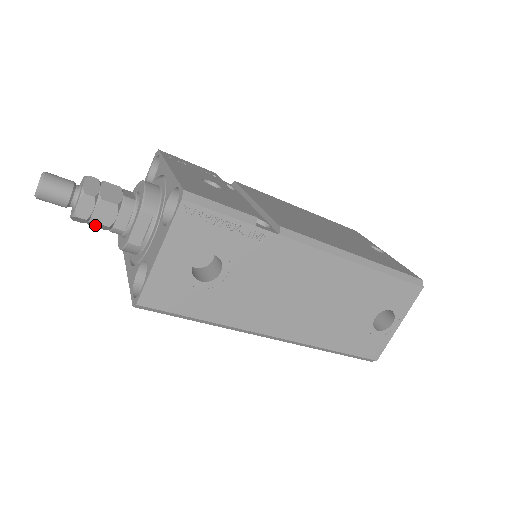
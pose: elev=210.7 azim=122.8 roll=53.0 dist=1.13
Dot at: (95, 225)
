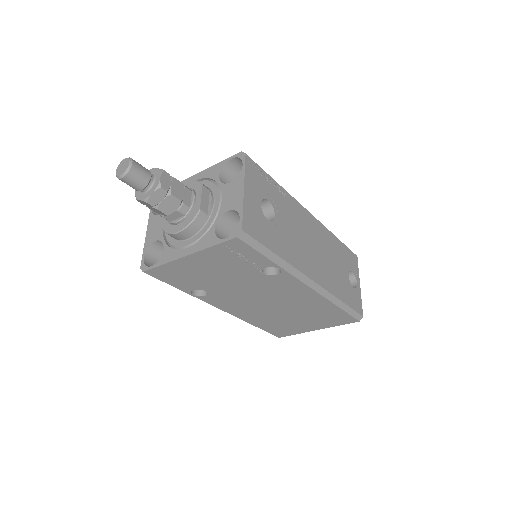
Dot at: (166, 205)
